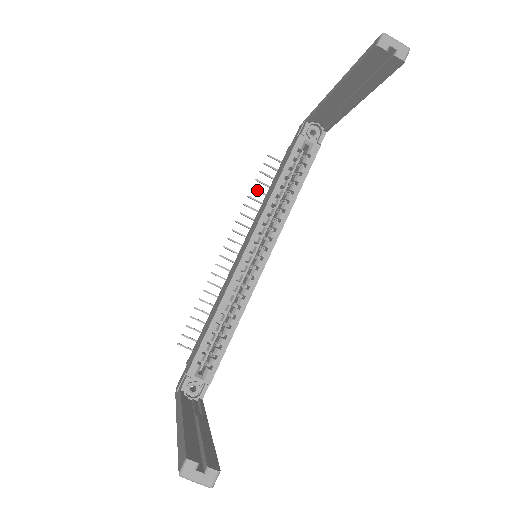
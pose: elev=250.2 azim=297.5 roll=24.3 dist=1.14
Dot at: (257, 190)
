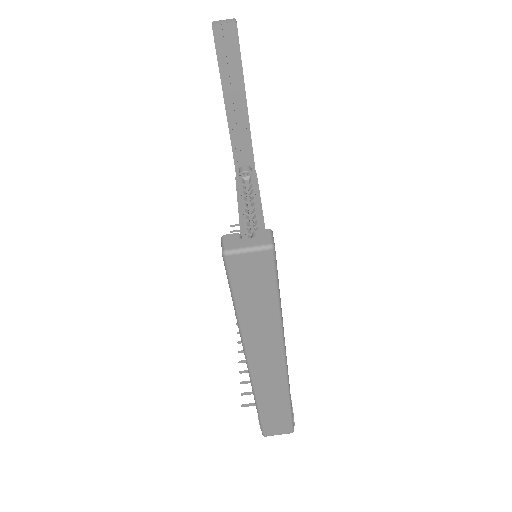
Dot at: occluded
